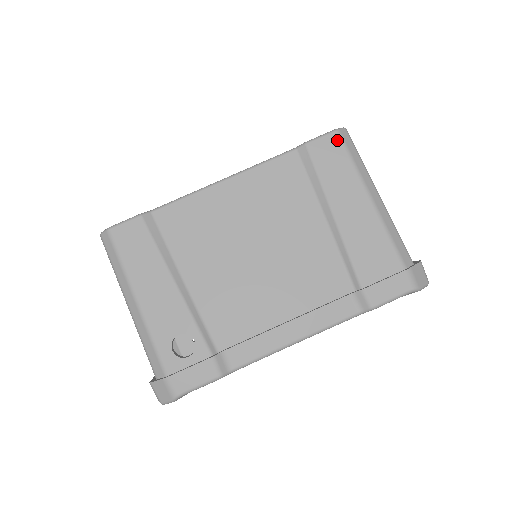
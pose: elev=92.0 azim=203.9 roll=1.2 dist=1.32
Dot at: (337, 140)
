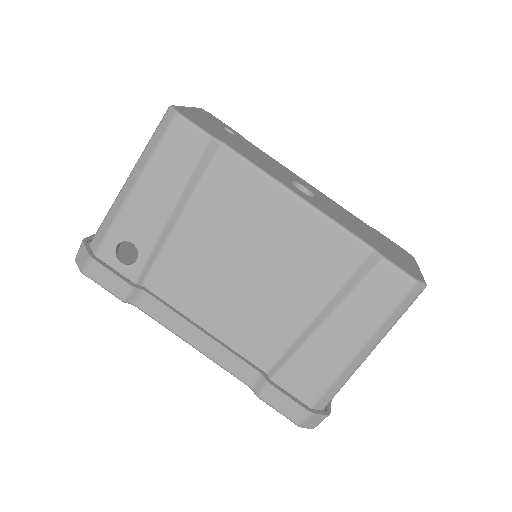
Dot at: (404, 288)
